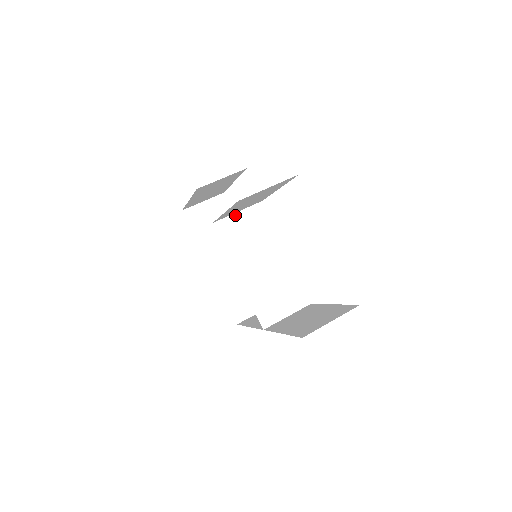
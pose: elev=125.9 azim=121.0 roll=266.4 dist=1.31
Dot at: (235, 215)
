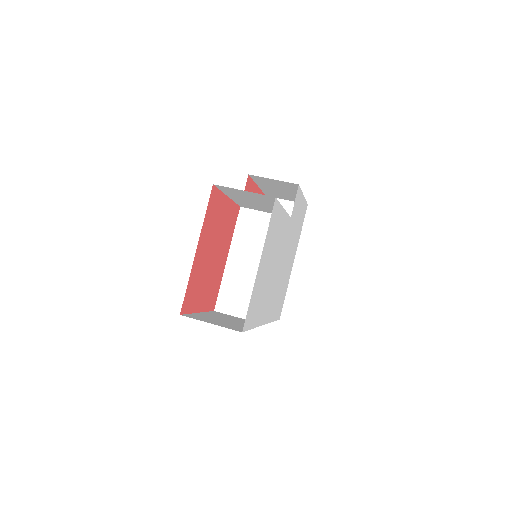
Dot at: (261, 213)
